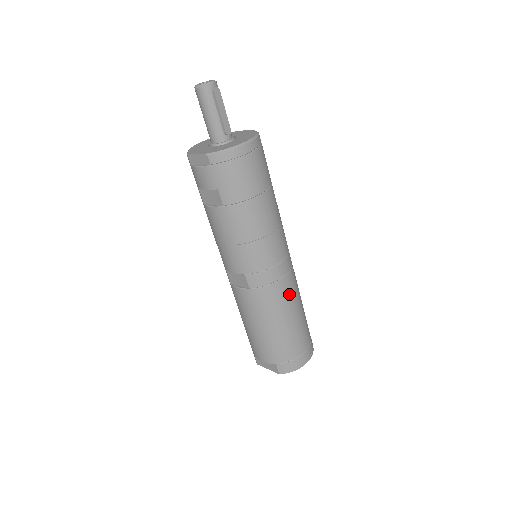
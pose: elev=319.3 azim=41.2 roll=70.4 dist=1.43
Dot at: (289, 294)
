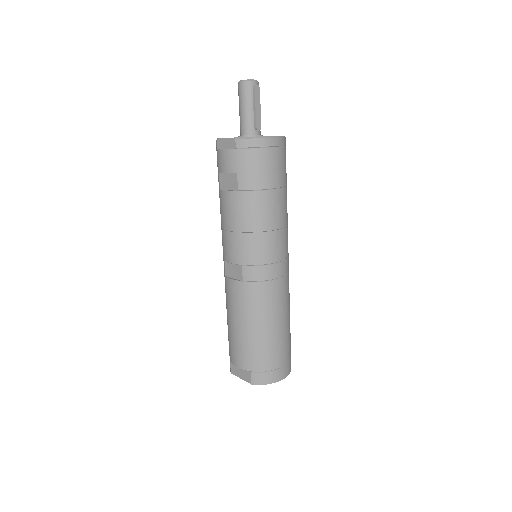
Dot at: (280, 298)
